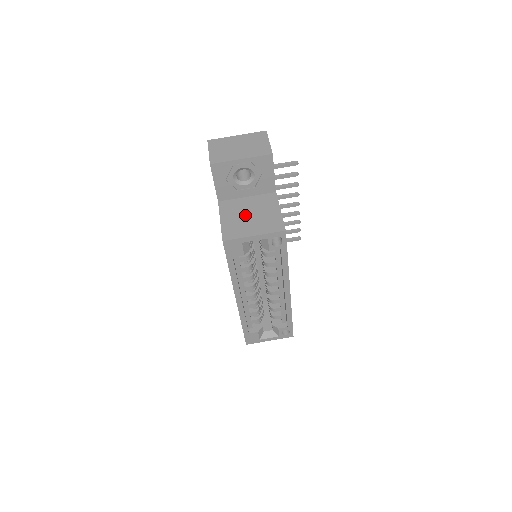
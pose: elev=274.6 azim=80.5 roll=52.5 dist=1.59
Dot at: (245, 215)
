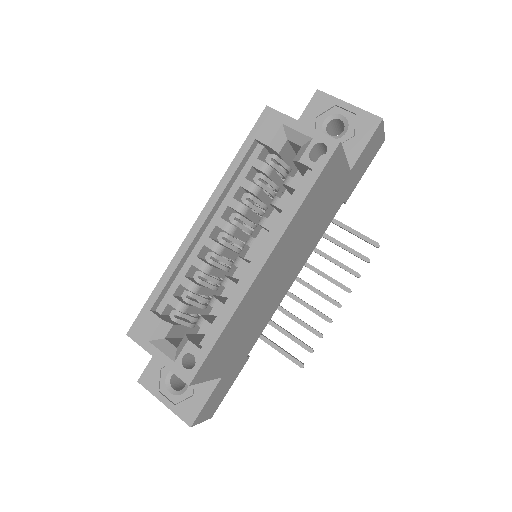
Dot at: occluded
